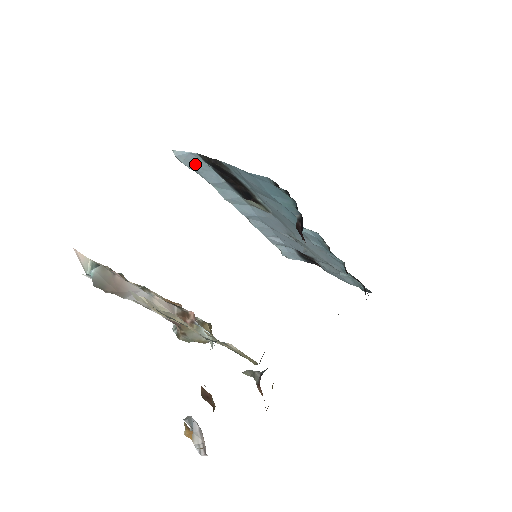
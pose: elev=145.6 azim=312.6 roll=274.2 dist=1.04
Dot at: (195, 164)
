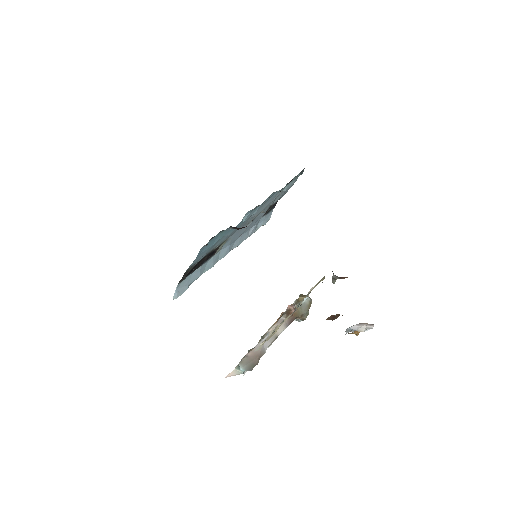
Dot at: (184, 286)
